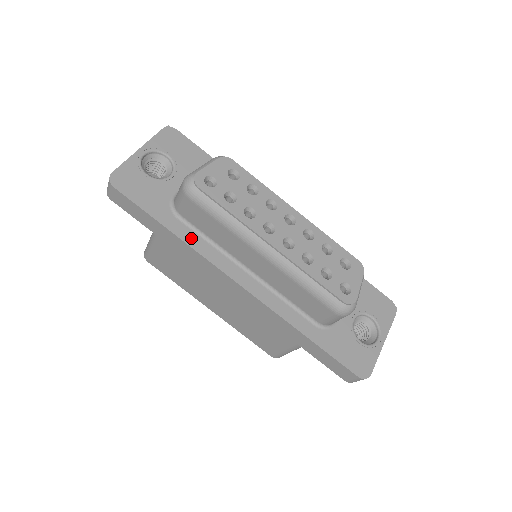
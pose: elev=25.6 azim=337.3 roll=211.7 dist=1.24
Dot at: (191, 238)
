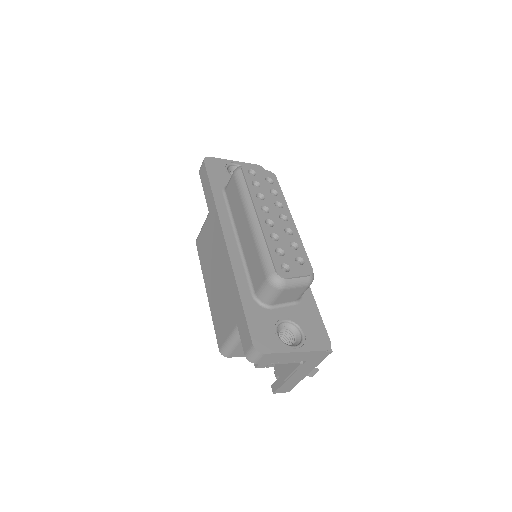
Dot at: (220, 203)
